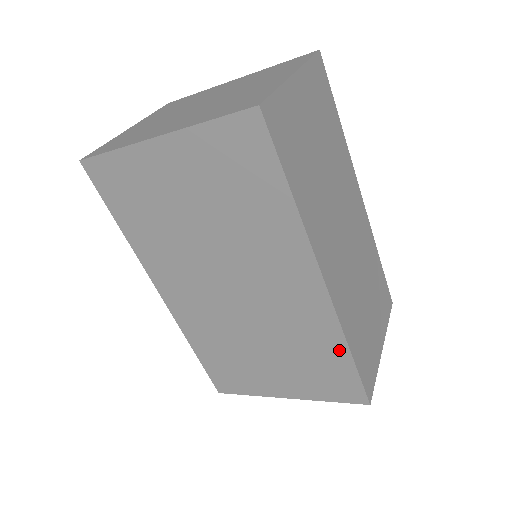
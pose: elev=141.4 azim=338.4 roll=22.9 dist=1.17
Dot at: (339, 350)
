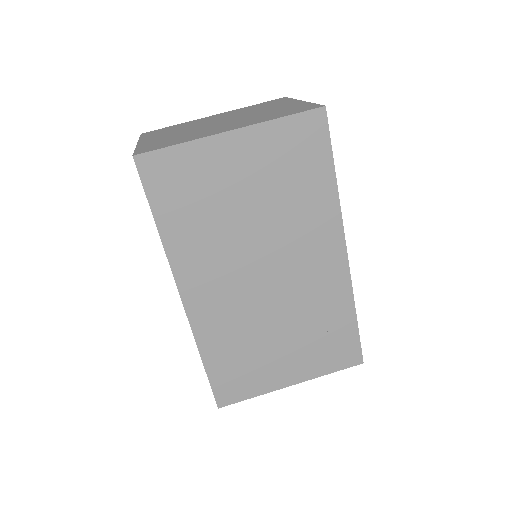
Dot at: (347, 314)
